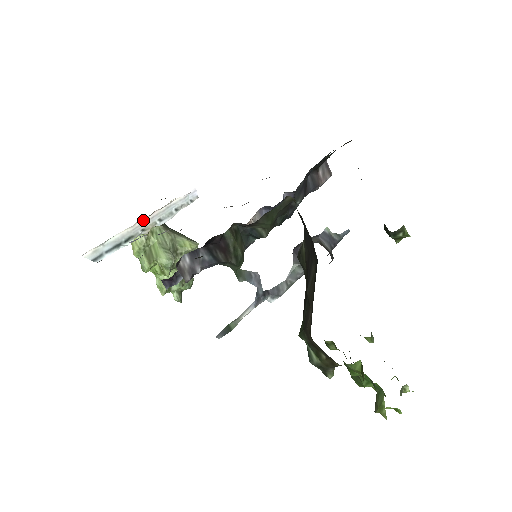
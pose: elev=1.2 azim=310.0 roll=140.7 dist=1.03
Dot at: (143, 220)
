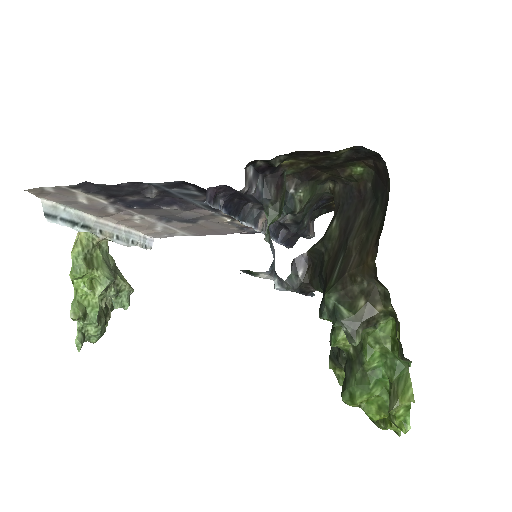
Dot at: (107, 222)
